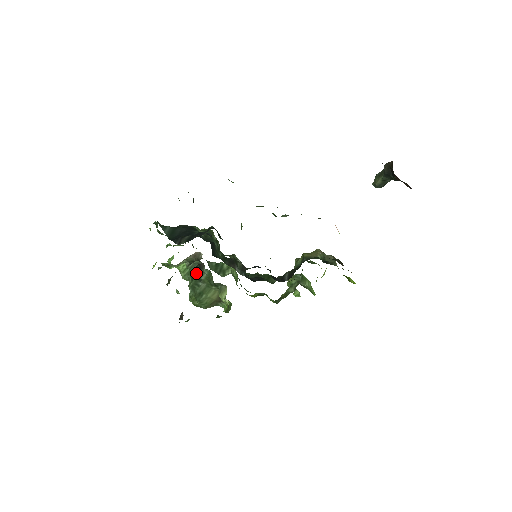
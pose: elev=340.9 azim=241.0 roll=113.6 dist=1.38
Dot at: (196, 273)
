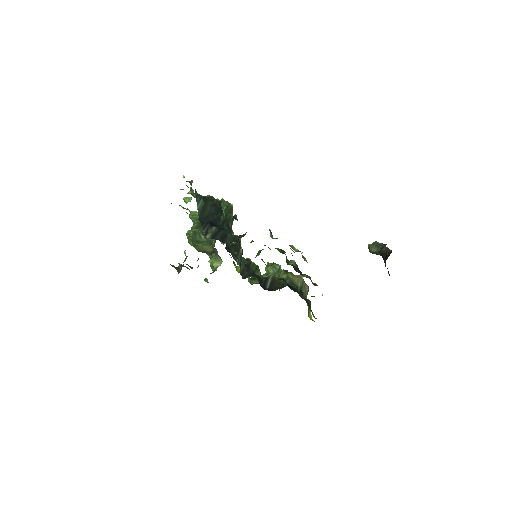
Dot at: occluded
